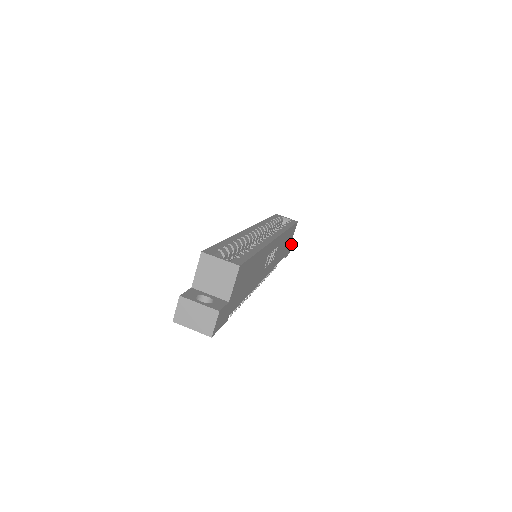
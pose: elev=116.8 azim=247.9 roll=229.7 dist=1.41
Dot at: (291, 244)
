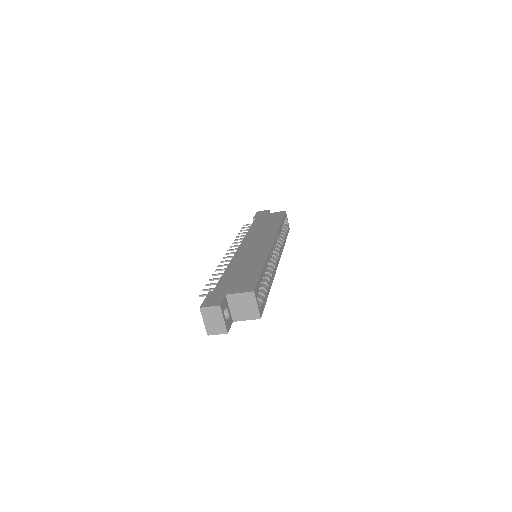
Dot at: occluded
